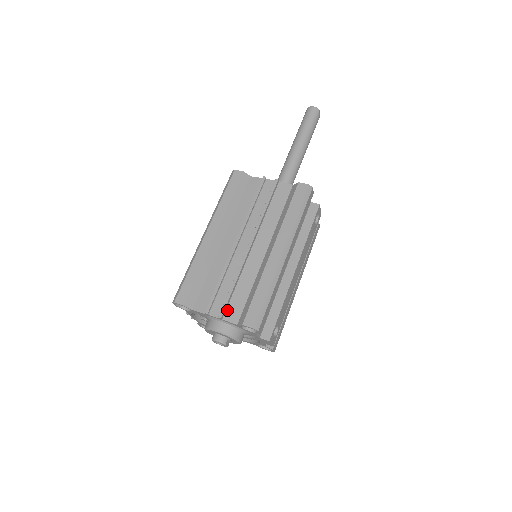
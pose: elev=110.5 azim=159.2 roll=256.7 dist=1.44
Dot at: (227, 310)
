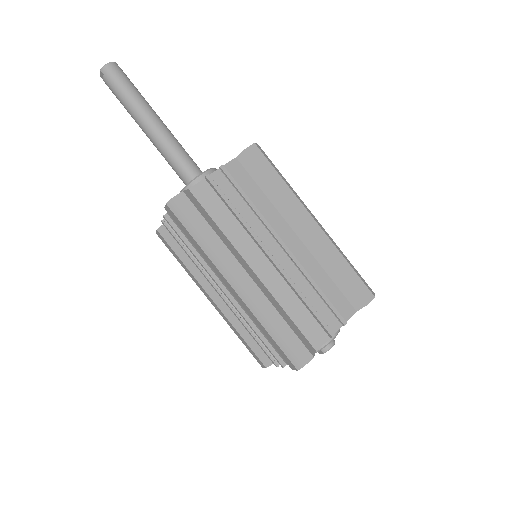
Dot at: (338, 313)
